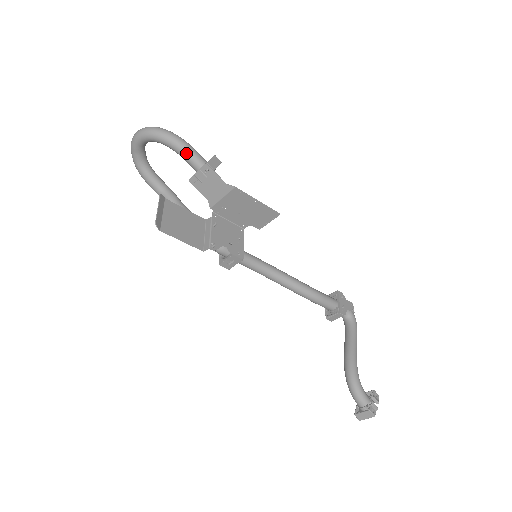
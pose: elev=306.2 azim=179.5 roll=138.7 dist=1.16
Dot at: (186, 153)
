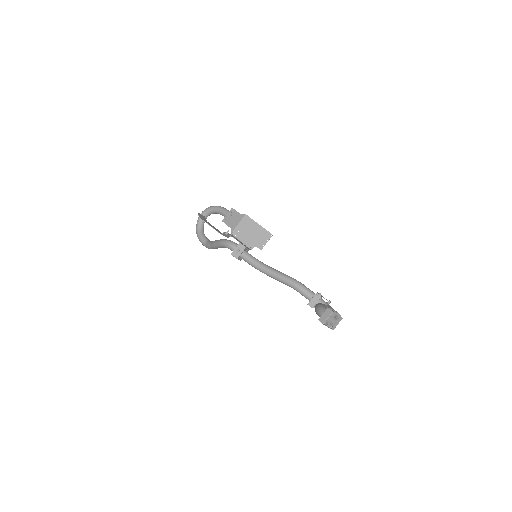
Dot at: (223, 209)
